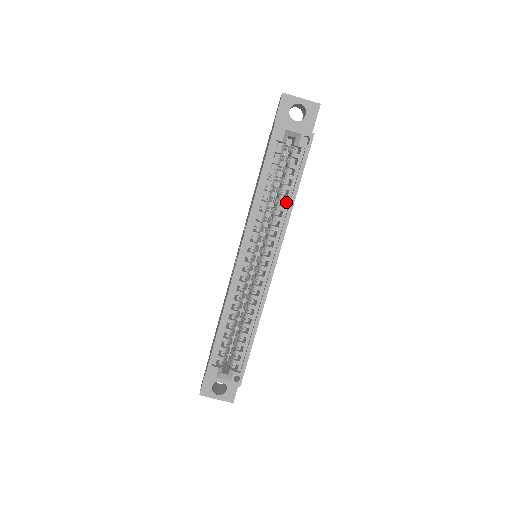
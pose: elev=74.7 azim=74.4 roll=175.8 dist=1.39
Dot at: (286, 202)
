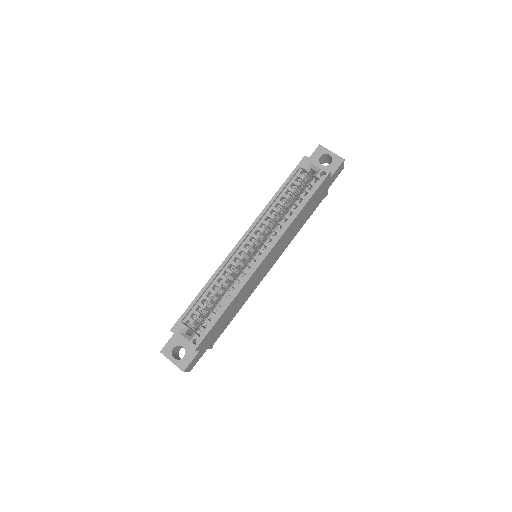
Dot at: (292, 214)
